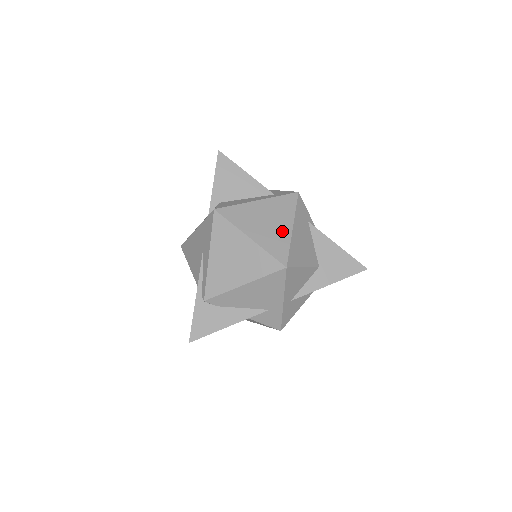
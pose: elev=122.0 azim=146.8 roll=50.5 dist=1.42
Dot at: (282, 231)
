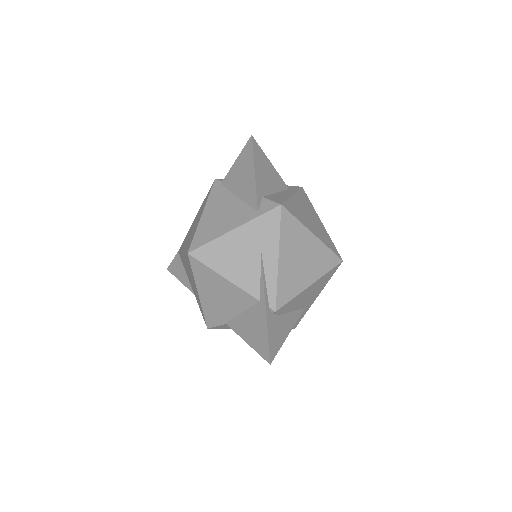
Dot at: (321, 226)
